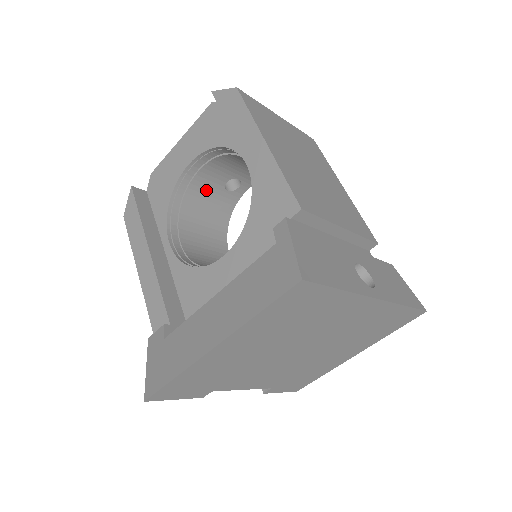
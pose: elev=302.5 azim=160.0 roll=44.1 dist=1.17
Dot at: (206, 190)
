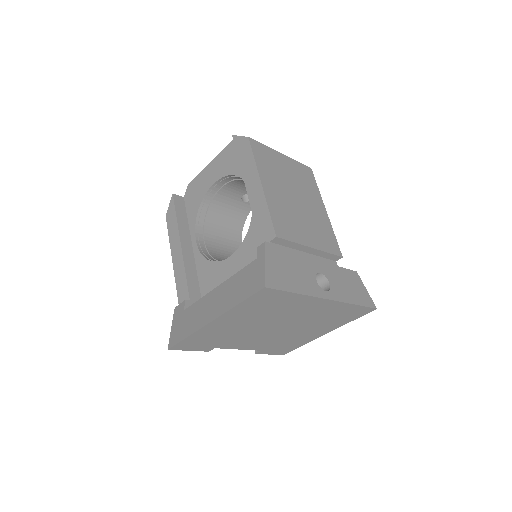
Dot at: (227, 201)
